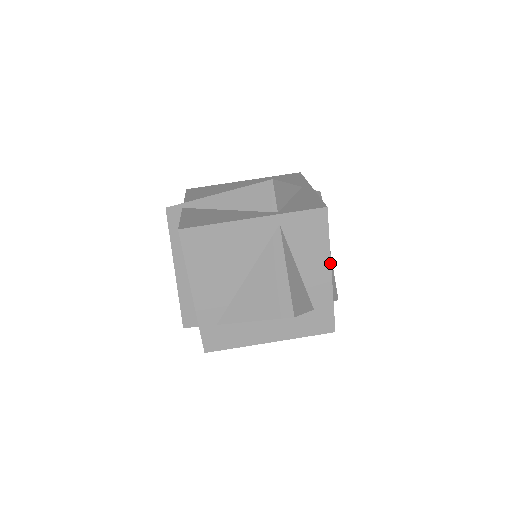
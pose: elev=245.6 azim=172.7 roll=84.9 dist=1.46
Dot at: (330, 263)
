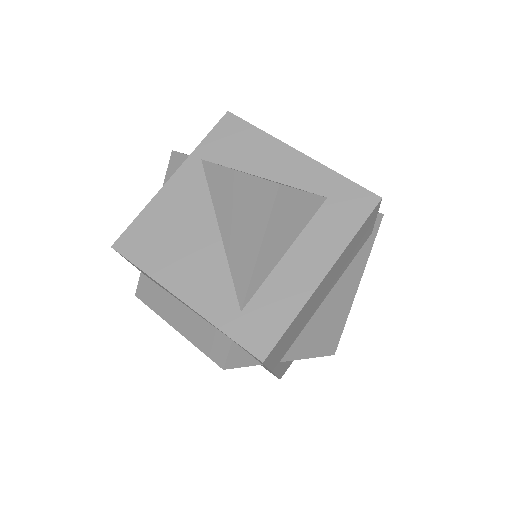
Dot at: (287, 146)
